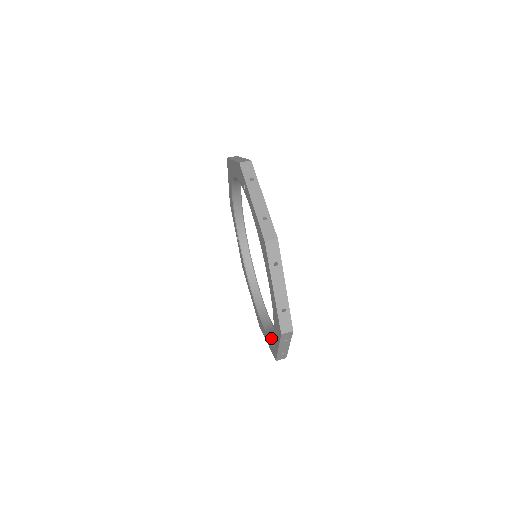
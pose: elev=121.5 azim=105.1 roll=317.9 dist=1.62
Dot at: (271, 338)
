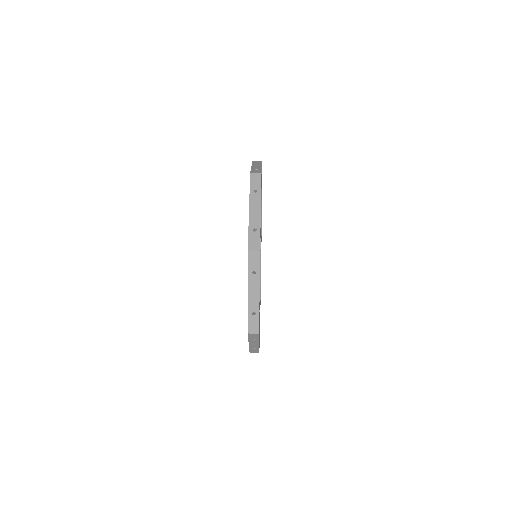
Dot at: occluded
